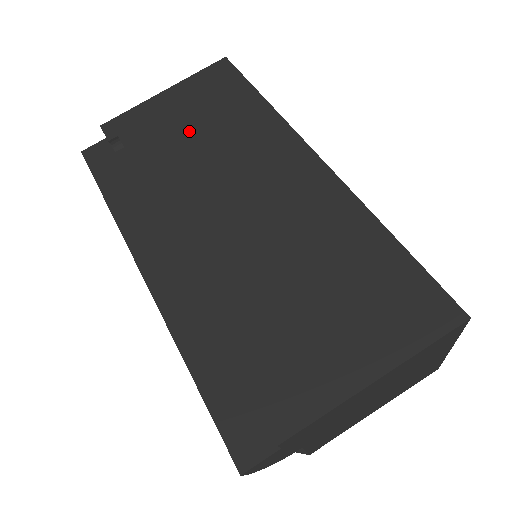
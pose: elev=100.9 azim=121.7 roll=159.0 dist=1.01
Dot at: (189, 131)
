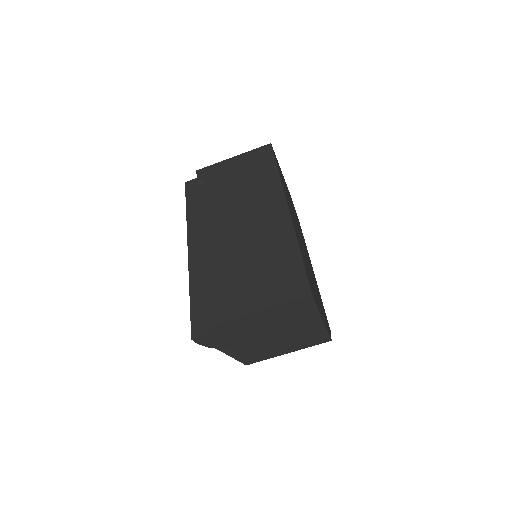
Dot at: (235, 181)
